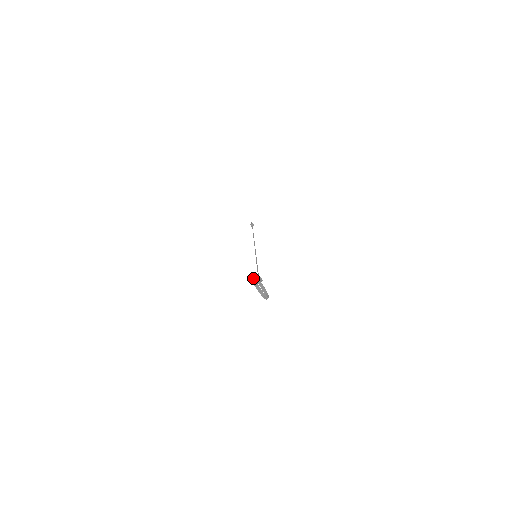
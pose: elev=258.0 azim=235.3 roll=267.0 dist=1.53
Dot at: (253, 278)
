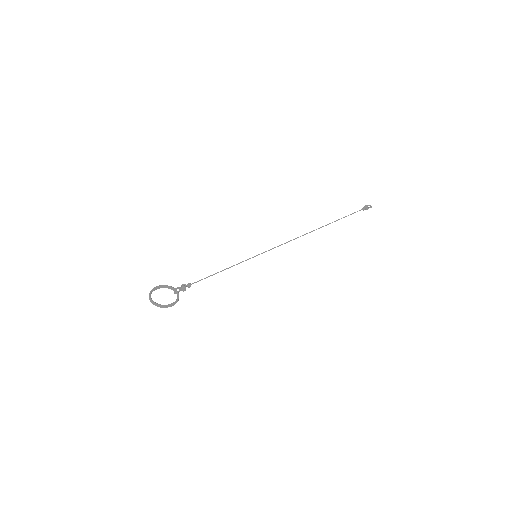
Dot at: occluded
